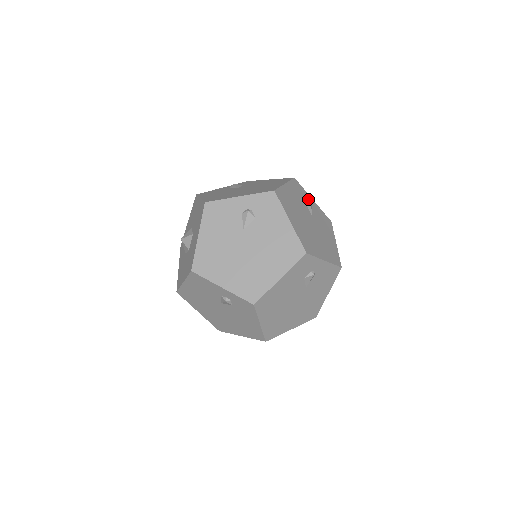
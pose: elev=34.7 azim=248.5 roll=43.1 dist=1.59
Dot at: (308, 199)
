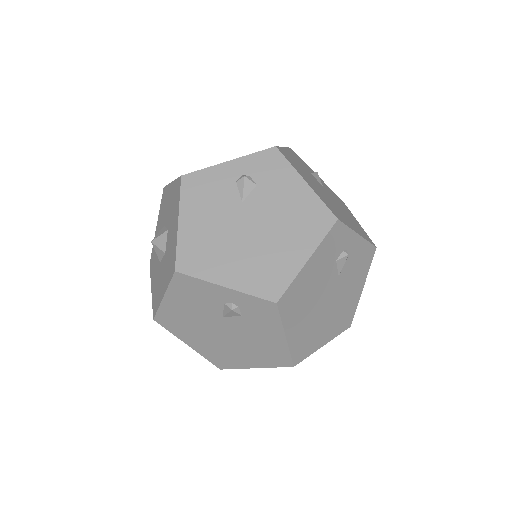
Dot at: occluded
